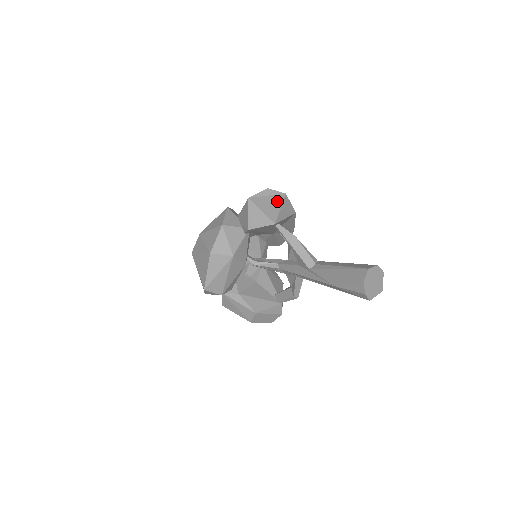
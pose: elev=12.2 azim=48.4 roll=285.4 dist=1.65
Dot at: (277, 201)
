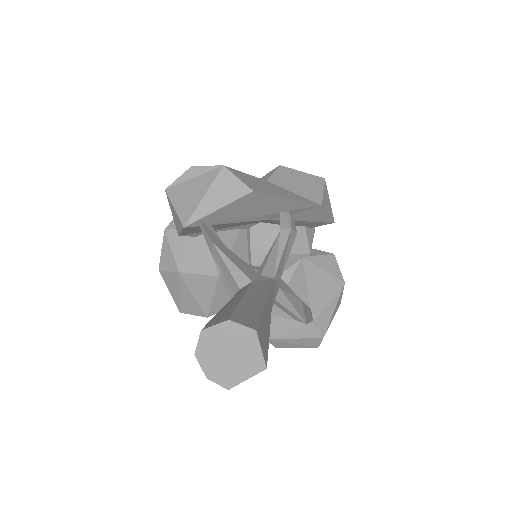
Dot at: (203, 184)
